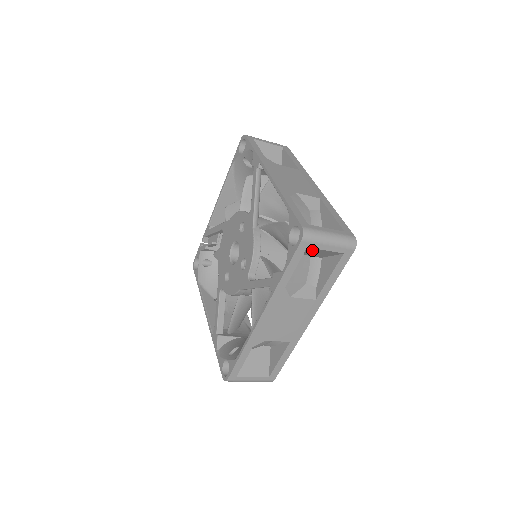
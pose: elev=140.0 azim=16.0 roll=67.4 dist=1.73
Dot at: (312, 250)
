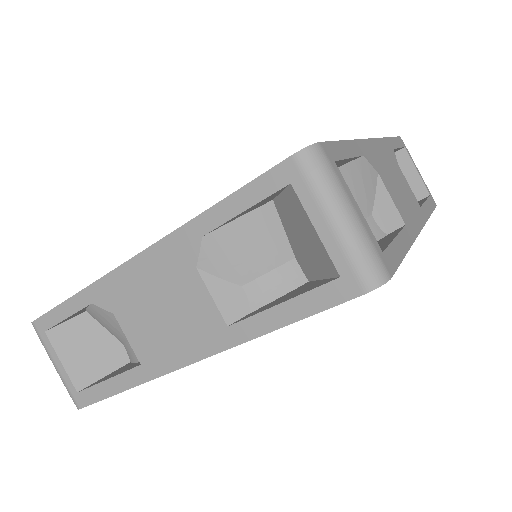
Dot at: (298, 214)
